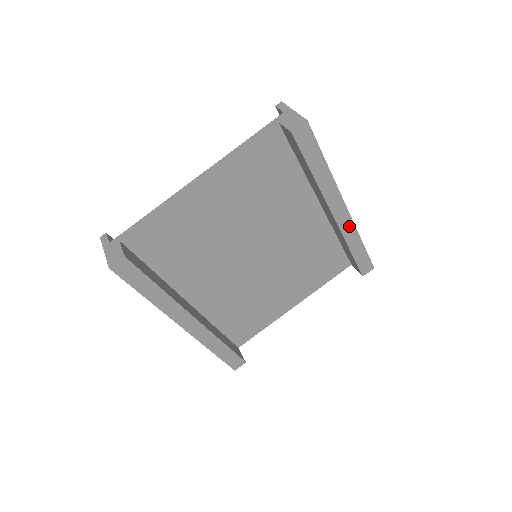
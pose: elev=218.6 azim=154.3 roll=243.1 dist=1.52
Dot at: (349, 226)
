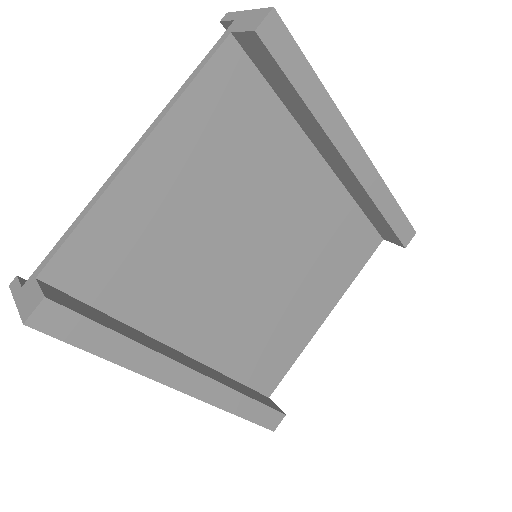
Dot at: (371, 176)
